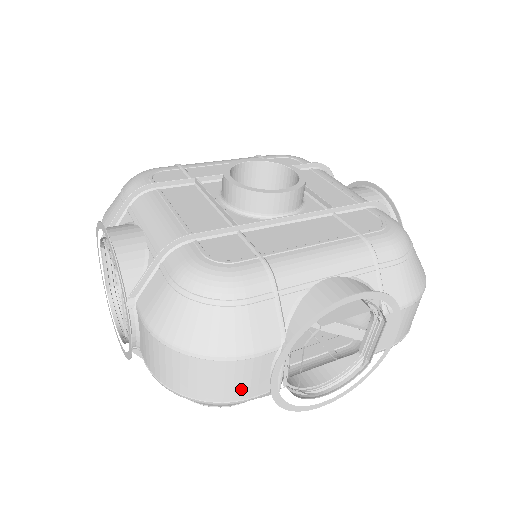
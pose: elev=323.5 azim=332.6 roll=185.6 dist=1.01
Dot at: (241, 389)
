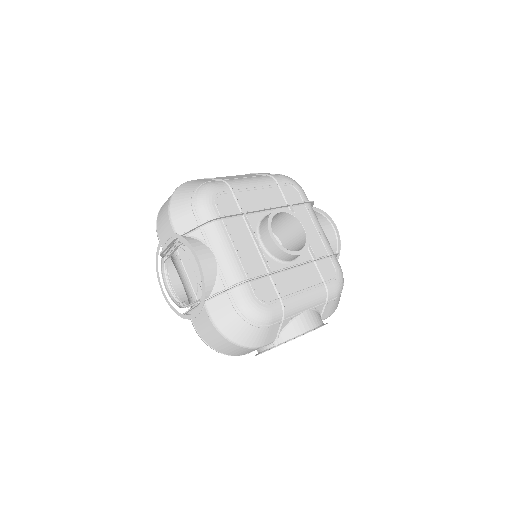
Dot at: (246, 353)
